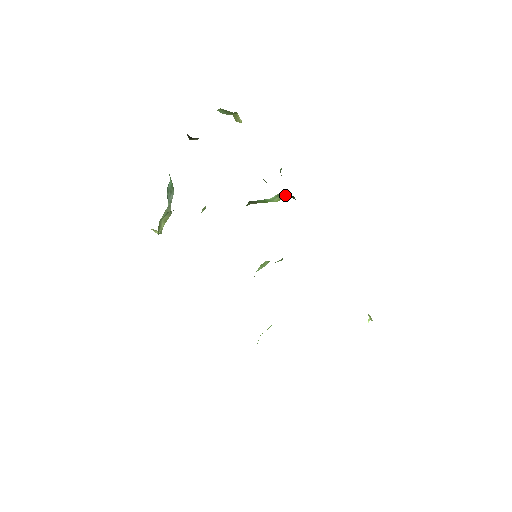
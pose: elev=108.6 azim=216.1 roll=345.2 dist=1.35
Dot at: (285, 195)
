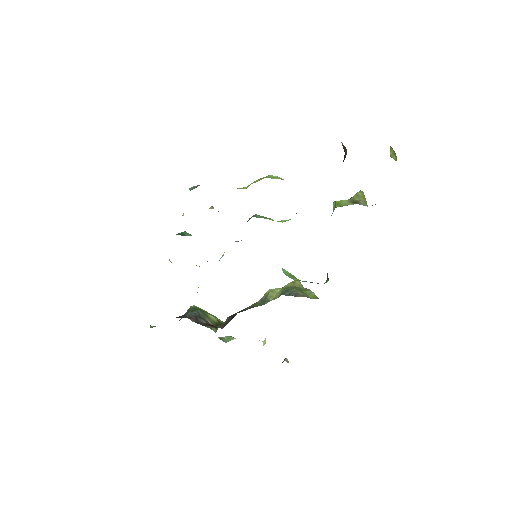
Dot at: occluded
